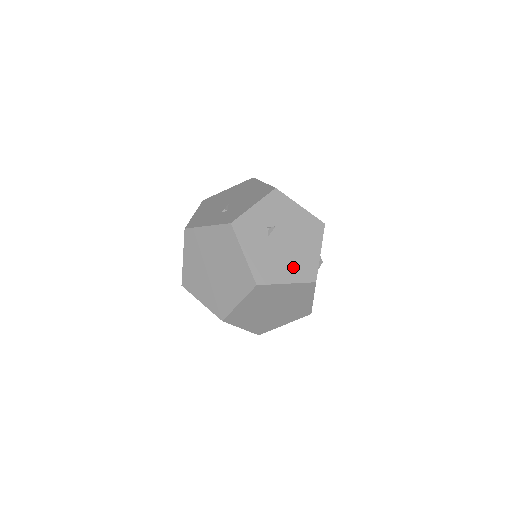
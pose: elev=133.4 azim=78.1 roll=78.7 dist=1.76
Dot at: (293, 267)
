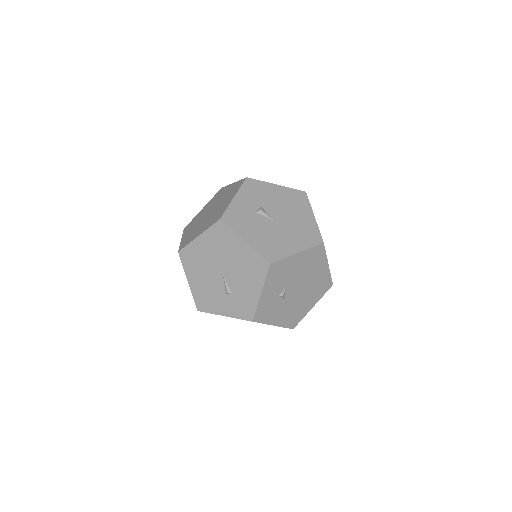
Dot at: (312, 295)
